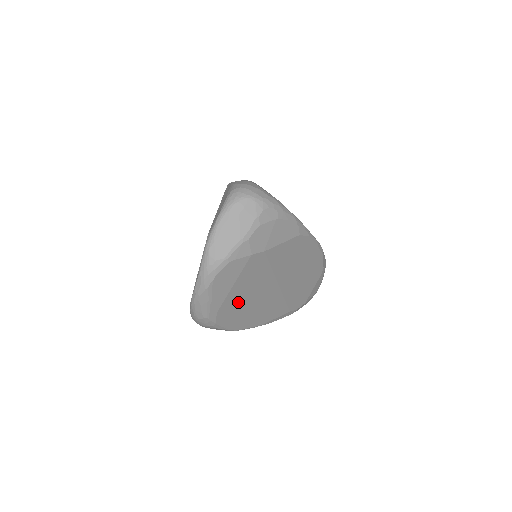
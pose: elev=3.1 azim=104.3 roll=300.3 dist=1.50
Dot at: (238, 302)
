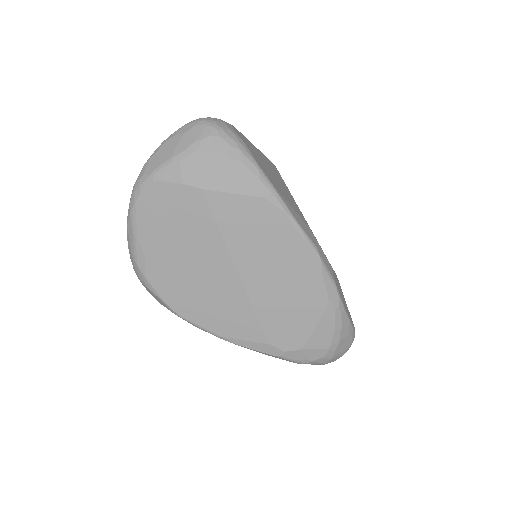
Dot at: (175, 261)
